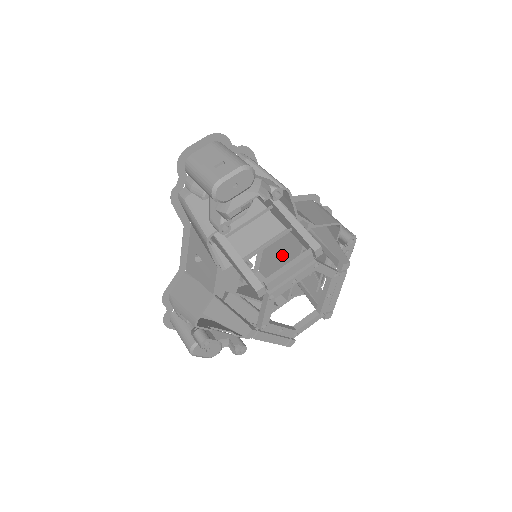
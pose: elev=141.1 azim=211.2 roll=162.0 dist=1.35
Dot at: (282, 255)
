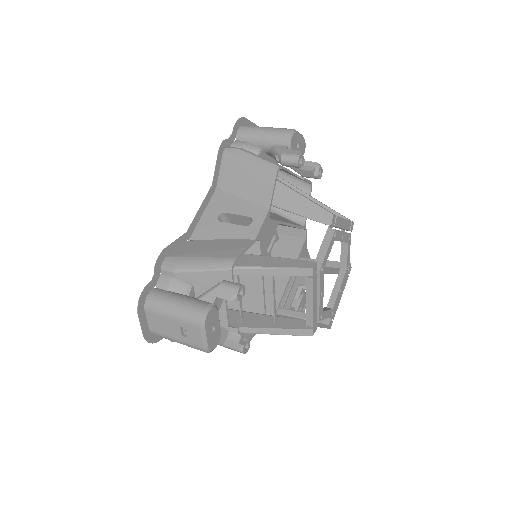
Dot at: (264, 277)
